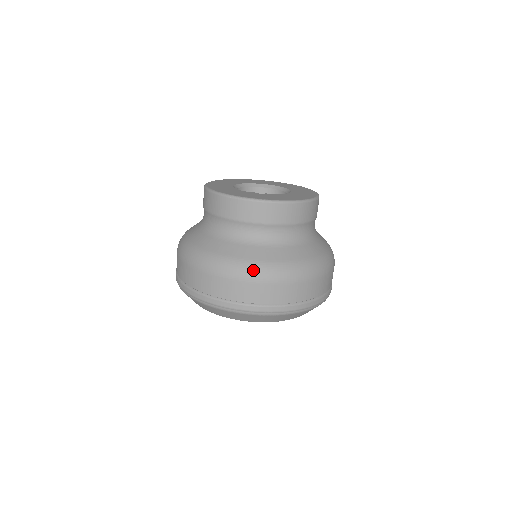
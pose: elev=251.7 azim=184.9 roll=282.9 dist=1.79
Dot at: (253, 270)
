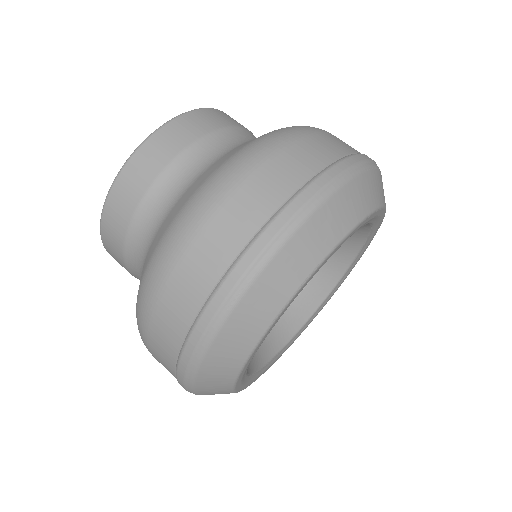
Dot at: (288, 129)
